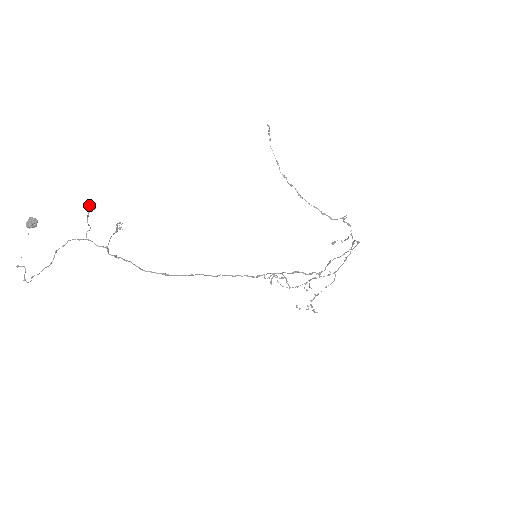
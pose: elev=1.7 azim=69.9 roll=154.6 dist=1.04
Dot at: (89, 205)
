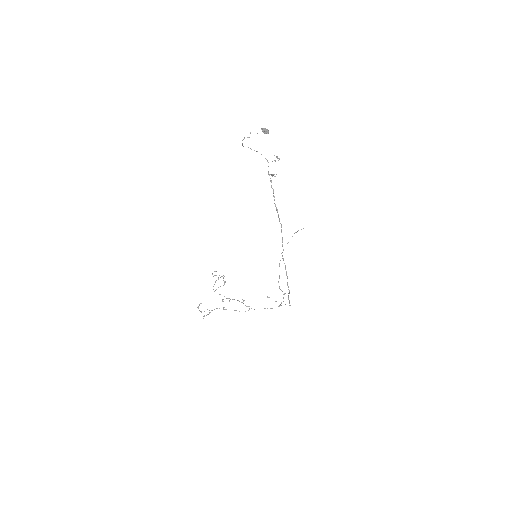
Dot at: occluded
